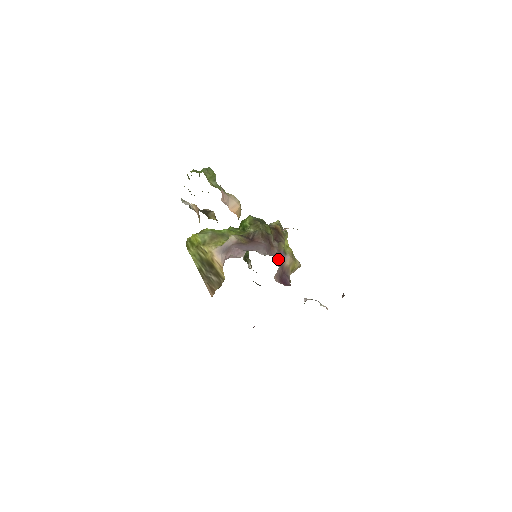
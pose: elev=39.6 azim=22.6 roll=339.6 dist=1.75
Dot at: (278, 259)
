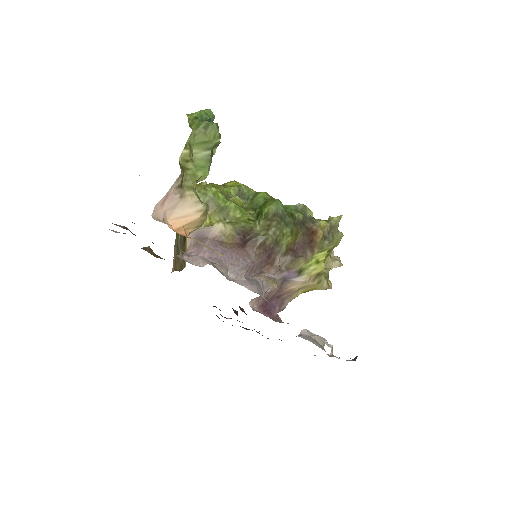
Dot at: (265, 286)
